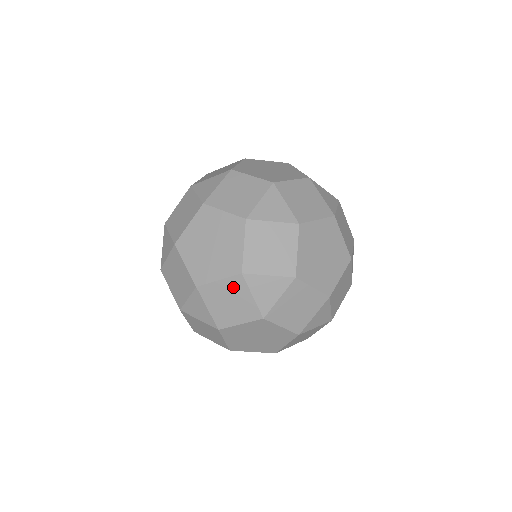
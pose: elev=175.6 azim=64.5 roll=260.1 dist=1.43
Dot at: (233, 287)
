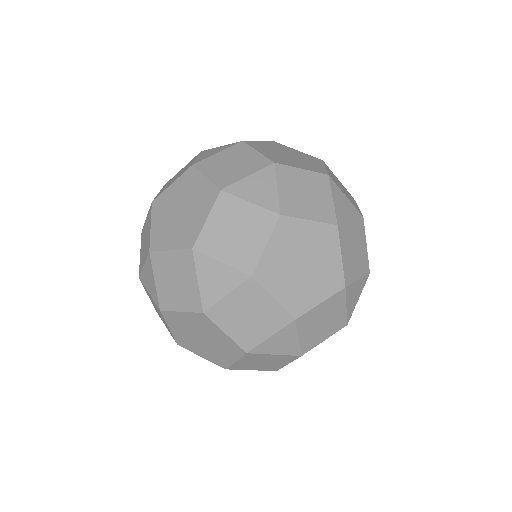
Dot at: (332, 305)
